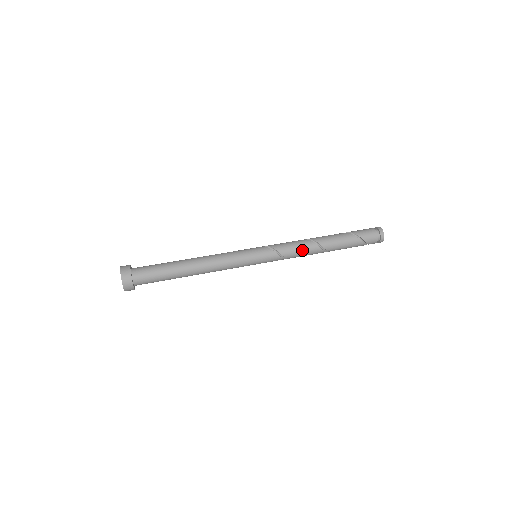
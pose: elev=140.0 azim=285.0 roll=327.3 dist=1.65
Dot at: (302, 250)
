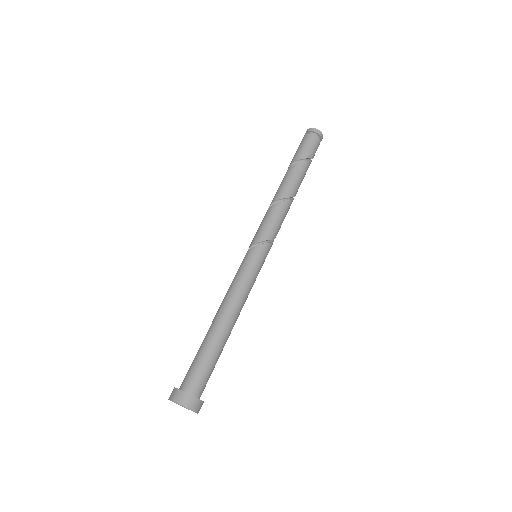
Dot at: occluded
